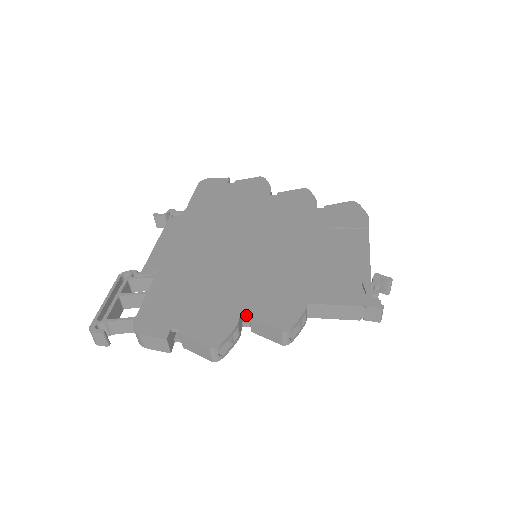
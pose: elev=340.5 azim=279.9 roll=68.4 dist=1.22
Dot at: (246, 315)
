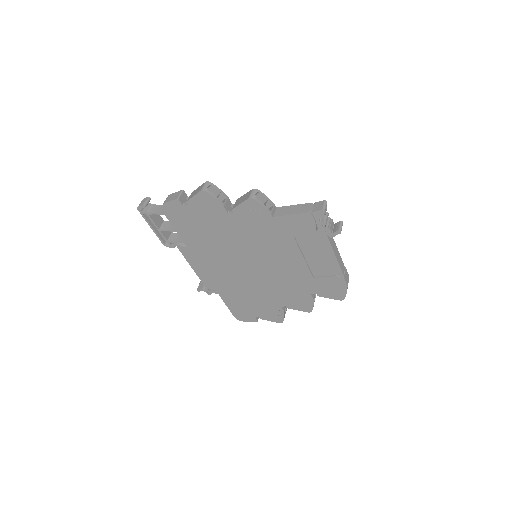
Dot at: occluded
